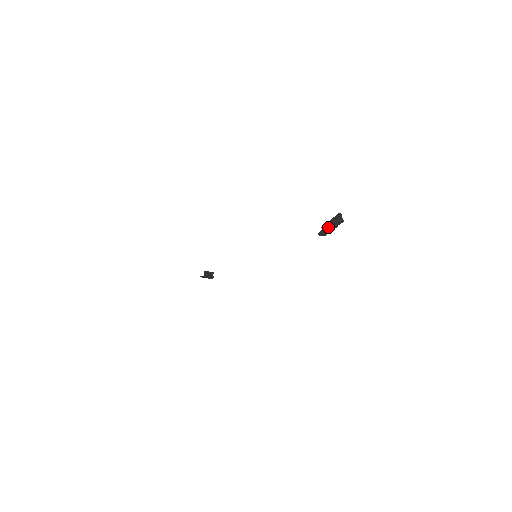
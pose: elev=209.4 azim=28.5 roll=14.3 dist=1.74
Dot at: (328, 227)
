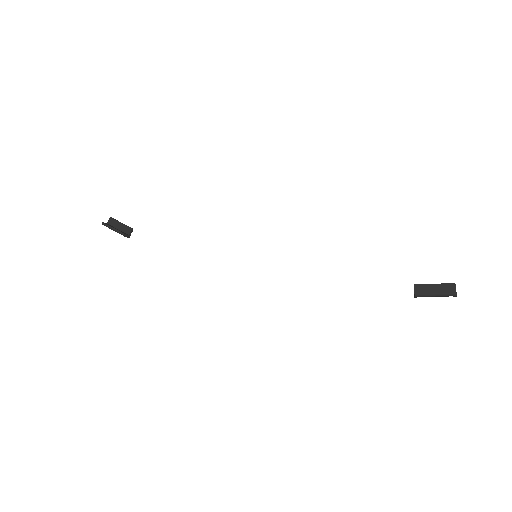
Dot at: (438, 295)
